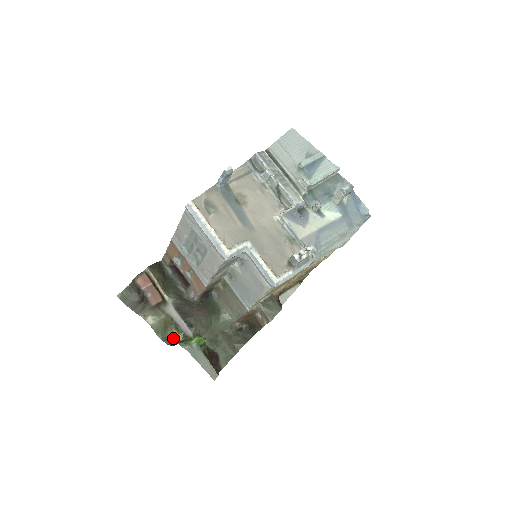
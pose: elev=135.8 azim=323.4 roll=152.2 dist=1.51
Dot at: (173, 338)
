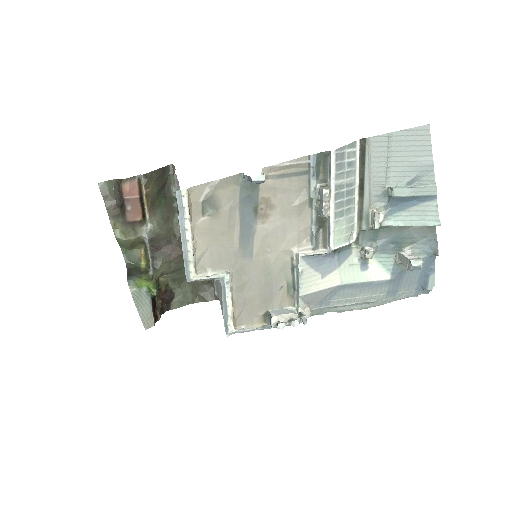
Dot at: (136, 258)
